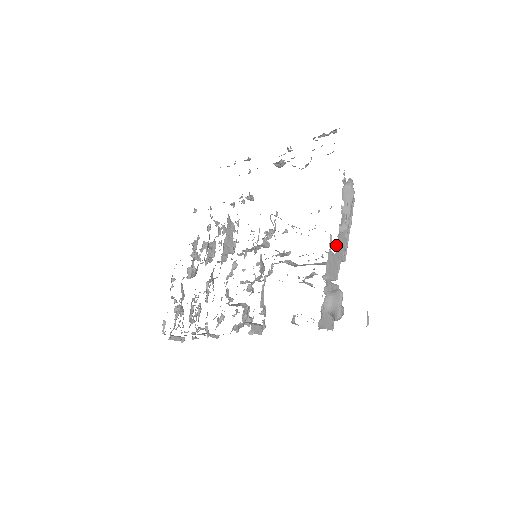
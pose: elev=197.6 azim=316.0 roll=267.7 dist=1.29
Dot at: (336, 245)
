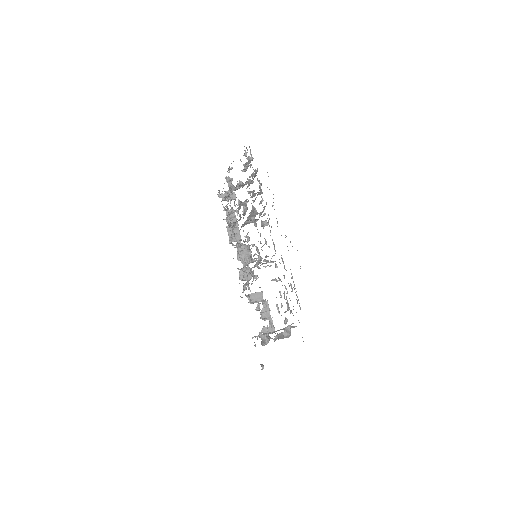
Dot at: occluded
